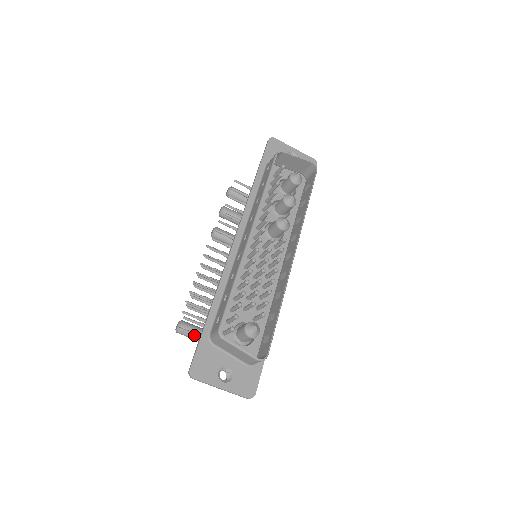
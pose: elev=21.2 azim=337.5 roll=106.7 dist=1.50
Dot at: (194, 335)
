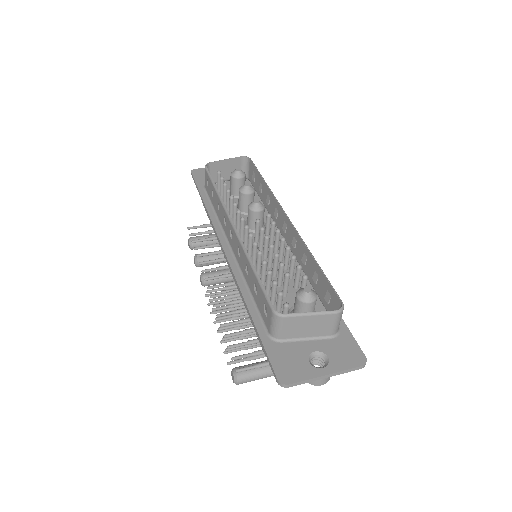
Dot at: (256, 367)
